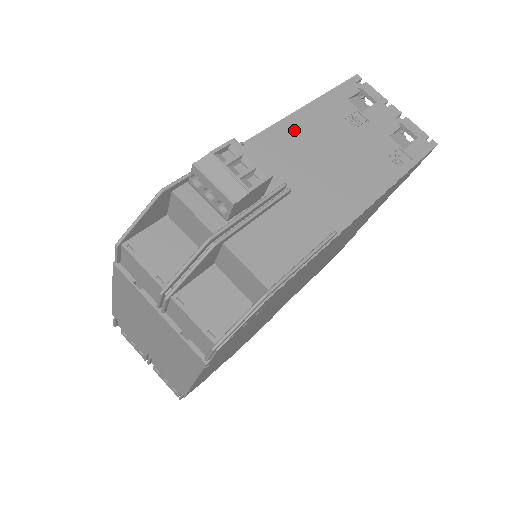
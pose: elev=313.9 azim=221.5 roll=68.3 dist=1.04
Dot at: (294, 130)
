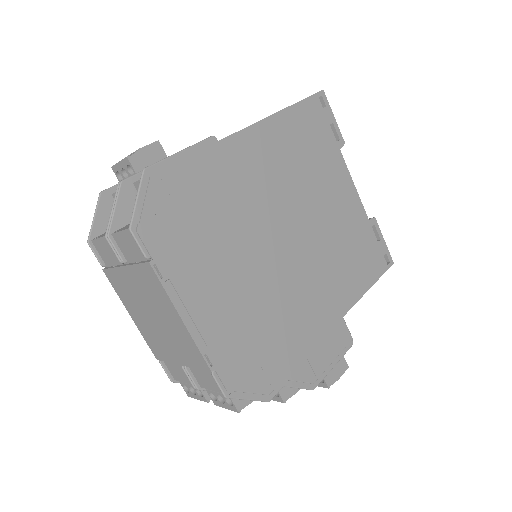
Dot at: occluded
